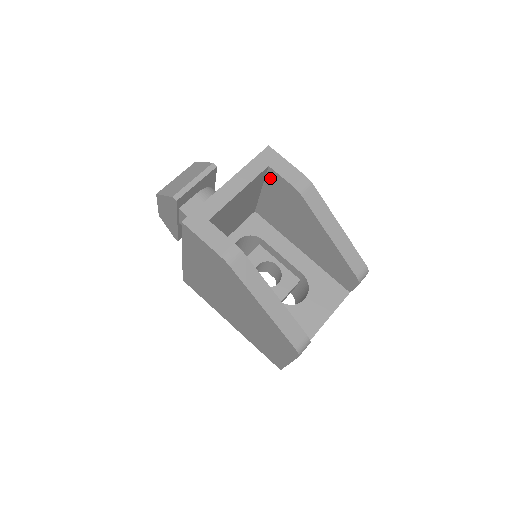
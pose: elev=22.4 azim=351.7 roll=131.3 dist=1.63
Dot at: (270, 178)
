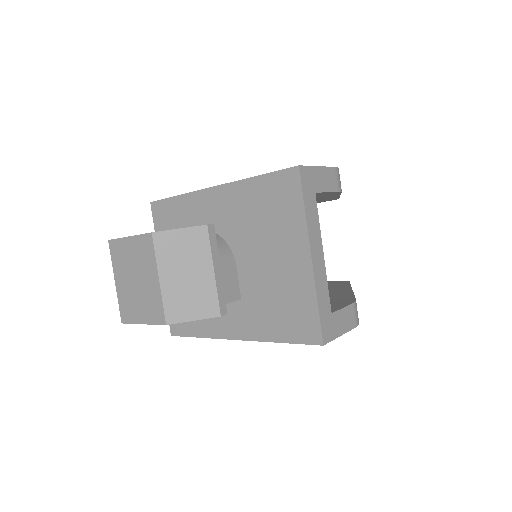
Dot at: occluded
